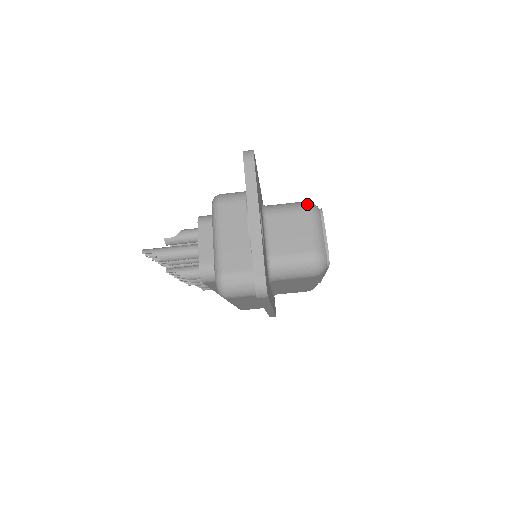
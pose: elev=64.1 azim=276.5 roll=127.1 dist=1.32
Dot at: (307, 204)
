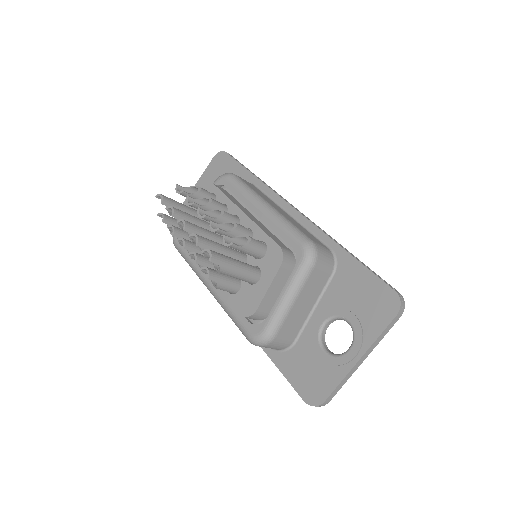
Dot at: occluded
